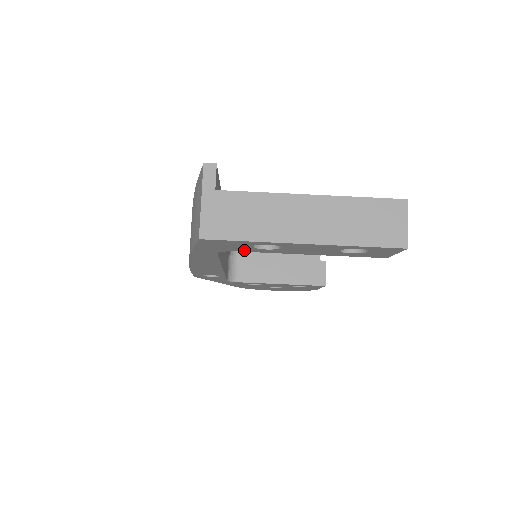
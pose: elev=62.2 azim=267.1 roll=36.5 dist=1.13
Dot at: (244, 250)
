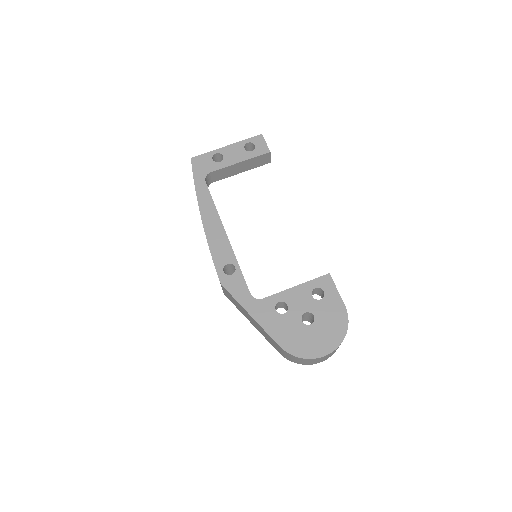
Dot at: (213, 169)
